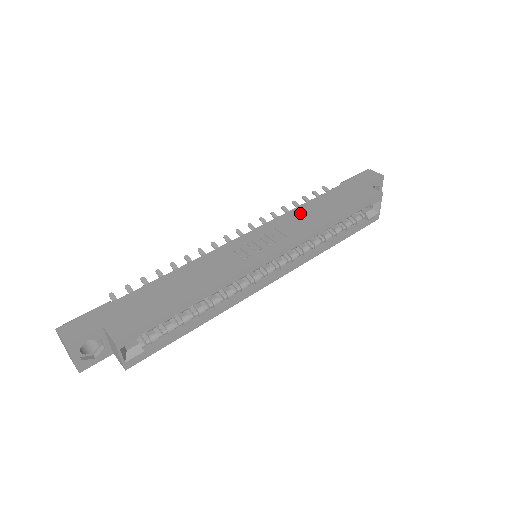
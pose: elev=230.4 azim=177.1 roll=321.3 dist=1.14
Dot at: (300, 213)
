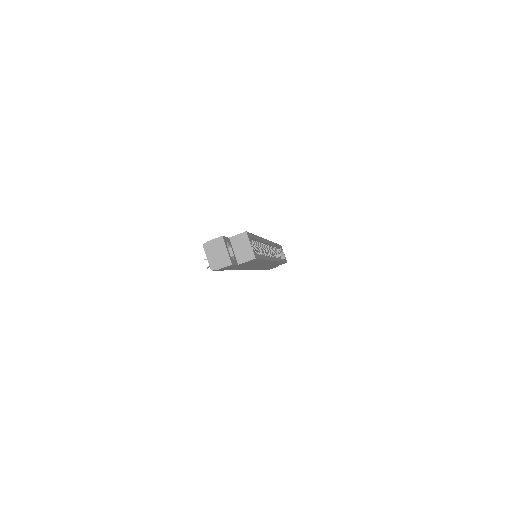
Dot at: occluded
